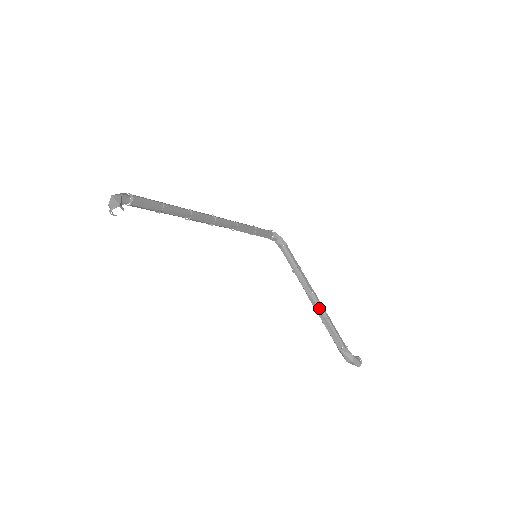
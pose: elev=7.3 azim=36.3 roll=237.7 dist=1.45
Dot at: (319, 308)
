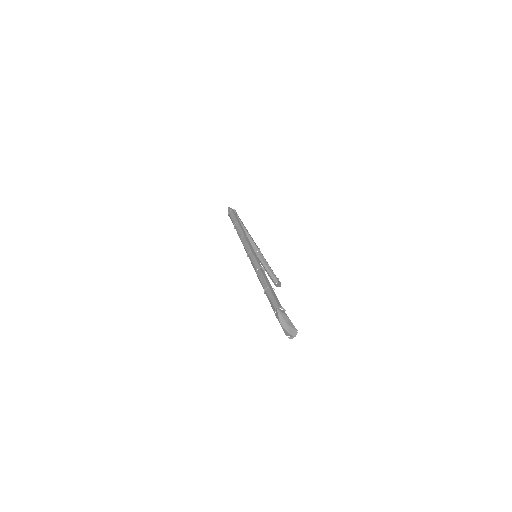
Dot at: (264, 260)
